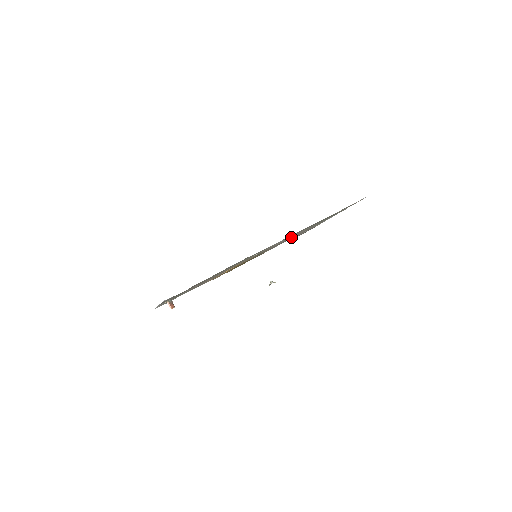
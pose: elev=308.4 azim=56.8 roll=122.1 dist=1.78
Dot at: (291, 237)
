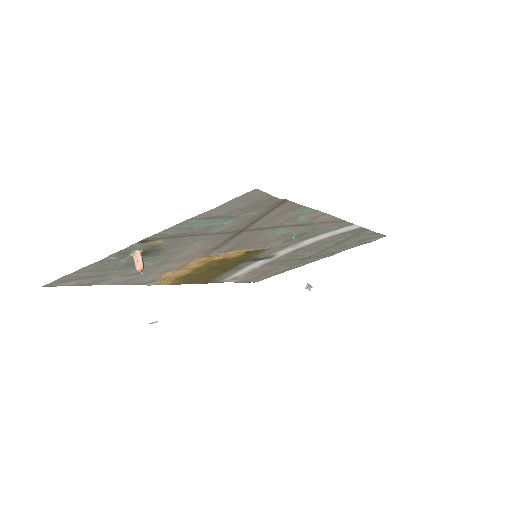
Dot at: (296, 252)
